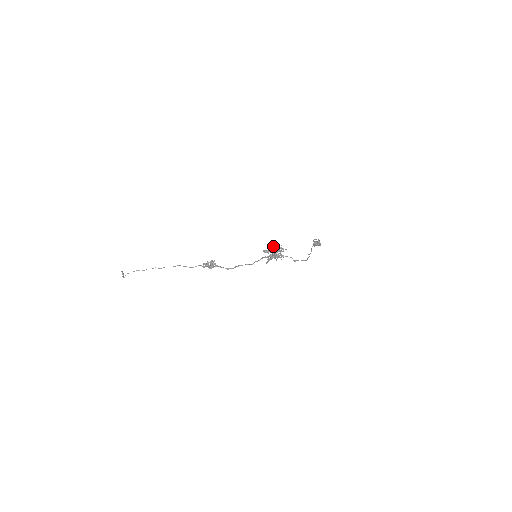
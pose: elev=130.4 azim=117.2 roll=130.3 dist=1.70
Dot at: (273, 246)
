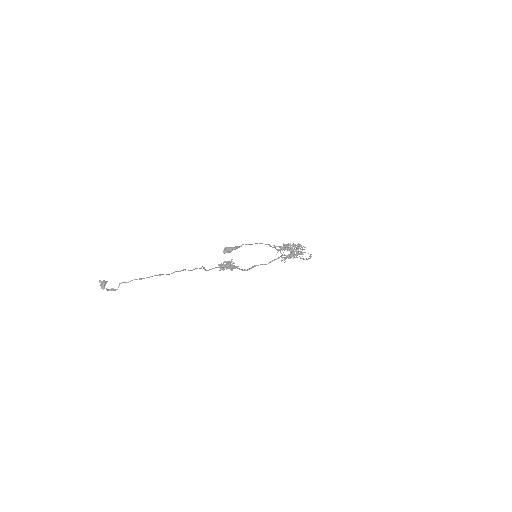
Dot at: (287, 244)
